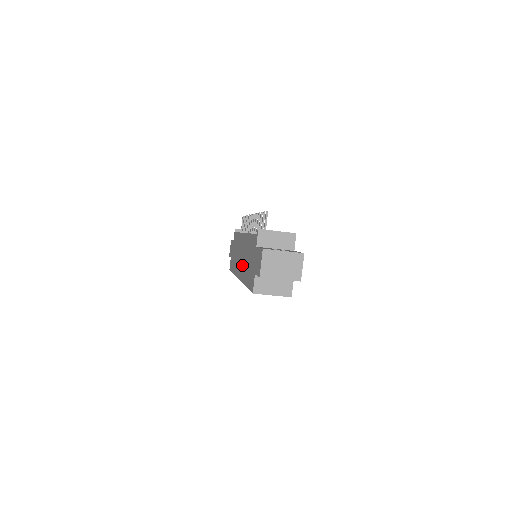
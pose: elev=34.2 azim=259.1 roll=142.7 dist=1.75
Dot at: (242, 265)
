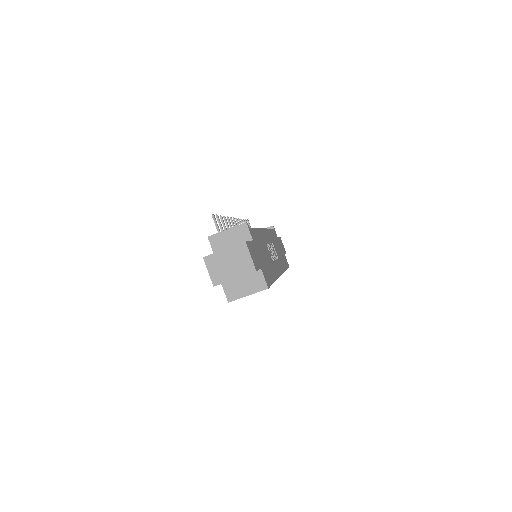
Dot at: occluded
